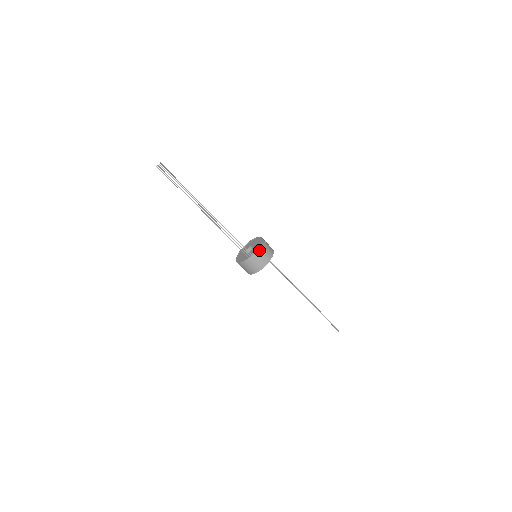
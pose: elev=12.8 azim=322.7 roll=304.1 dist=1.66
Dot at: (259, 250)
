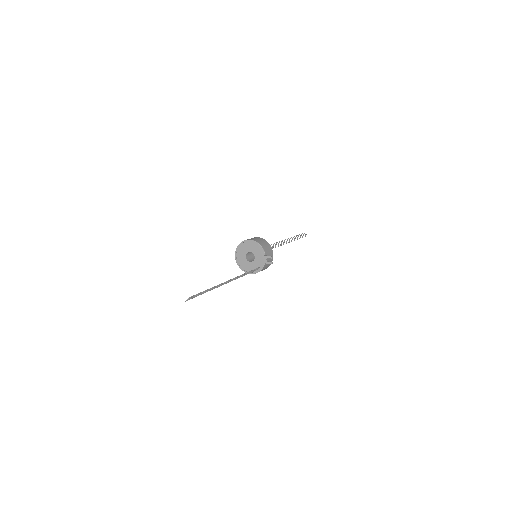
Dot at: (266, 262)
